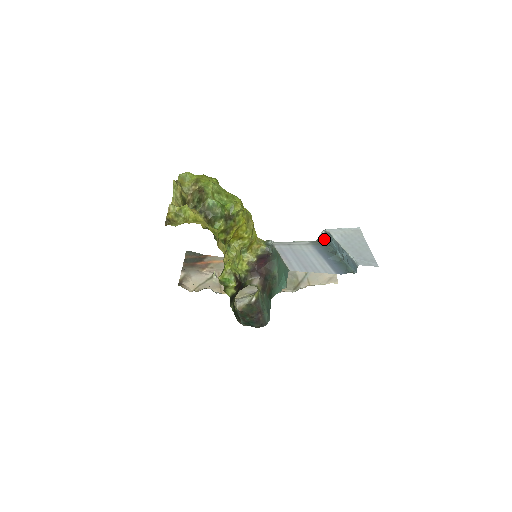
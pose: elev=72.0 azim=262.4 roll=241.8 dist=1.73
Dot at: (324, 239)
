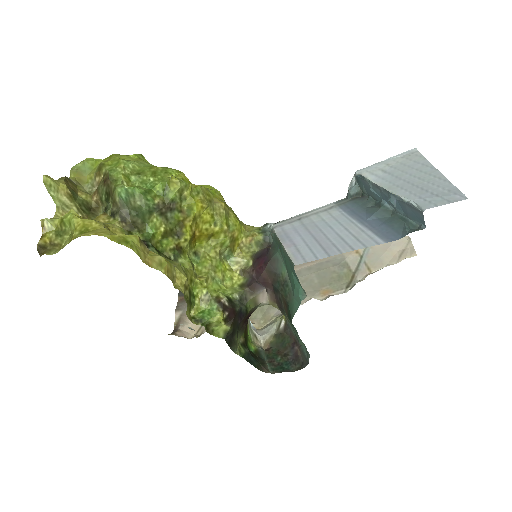
Dot at: (357, 190)
